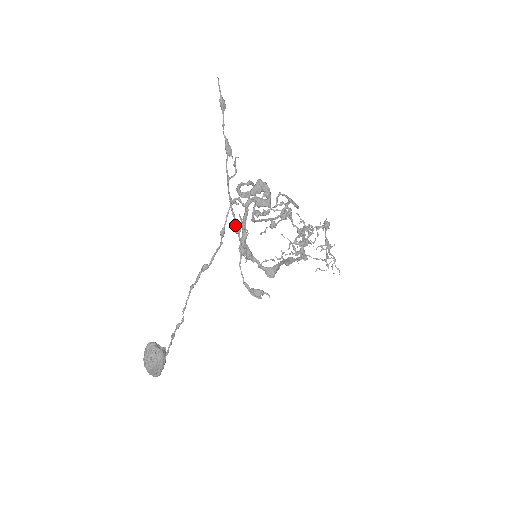
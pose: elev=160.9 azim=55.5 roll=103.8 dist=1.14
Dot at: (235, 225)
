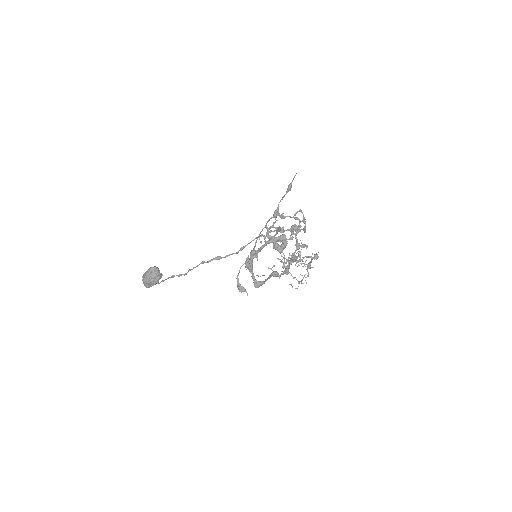
Dot at: (252, 251)
